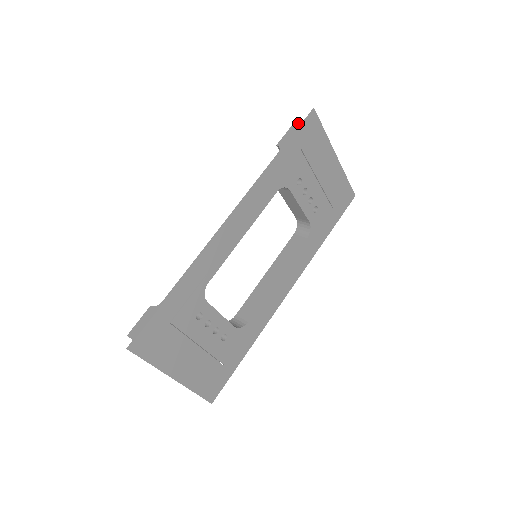
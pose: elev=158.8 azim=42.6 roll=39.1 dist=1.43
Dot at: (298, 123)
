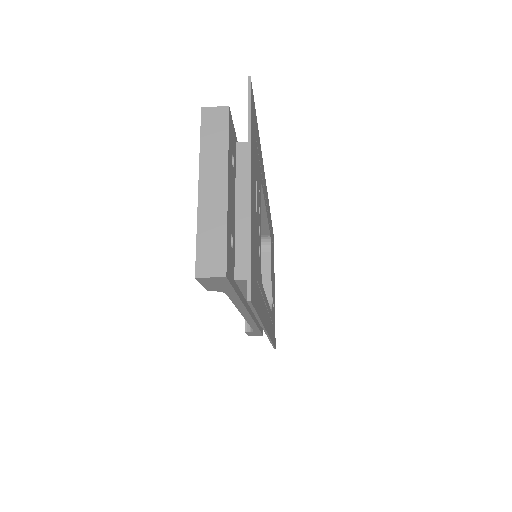
Dot at: occluded
